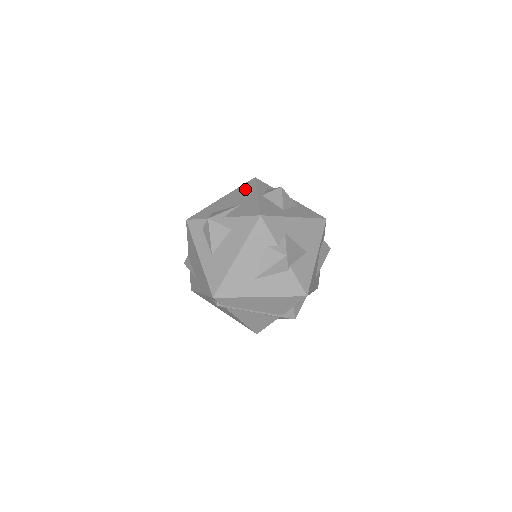
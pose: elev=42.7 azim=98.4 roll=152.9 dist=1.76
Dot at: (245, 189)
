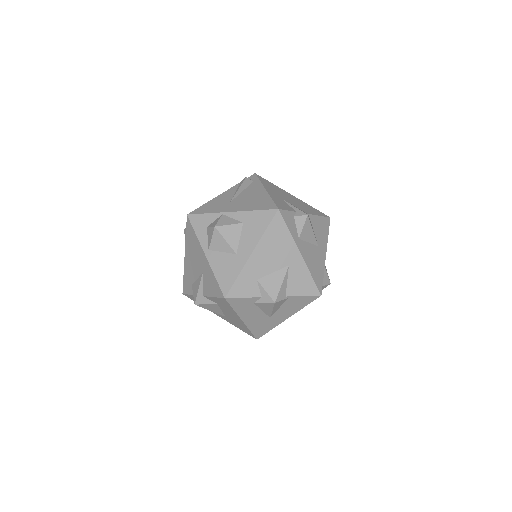
Dot at: (192, 242)
